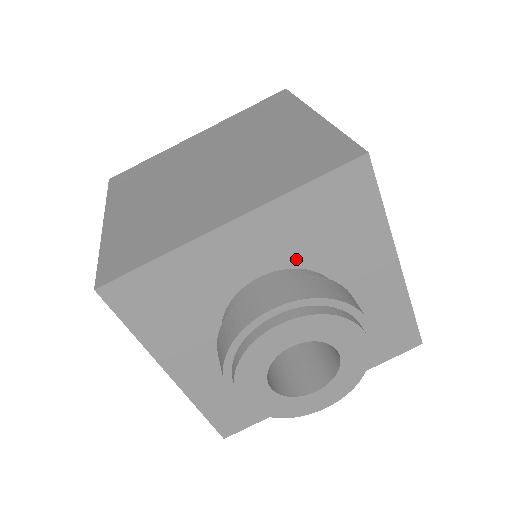
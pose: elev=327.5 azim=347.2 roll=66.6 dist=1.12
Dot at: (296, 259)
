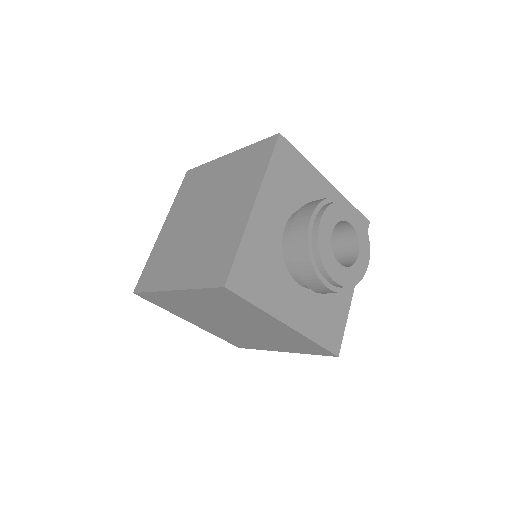
Dot at: occluded
